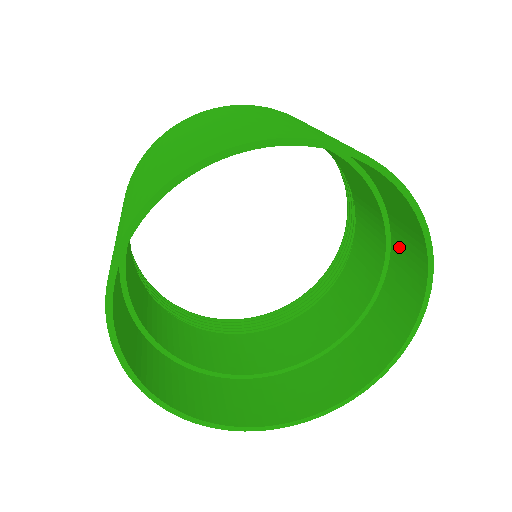
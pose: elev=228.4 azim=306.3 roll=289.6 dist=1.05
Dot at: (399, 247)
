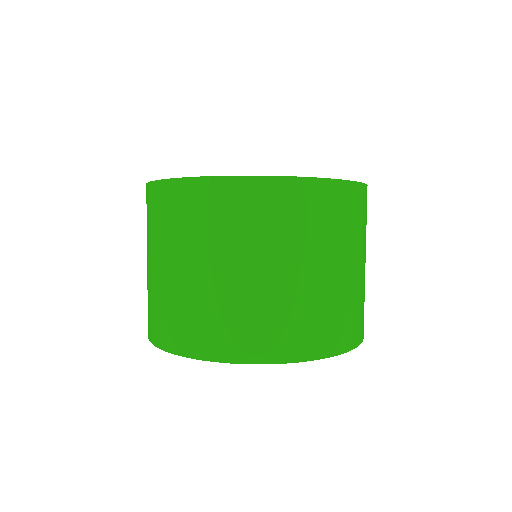
Dot at: occluded
